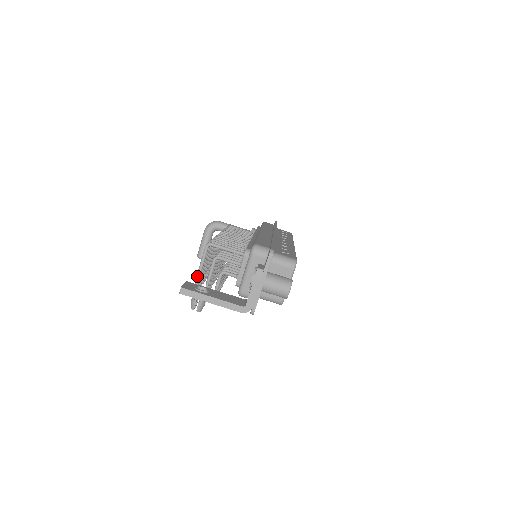
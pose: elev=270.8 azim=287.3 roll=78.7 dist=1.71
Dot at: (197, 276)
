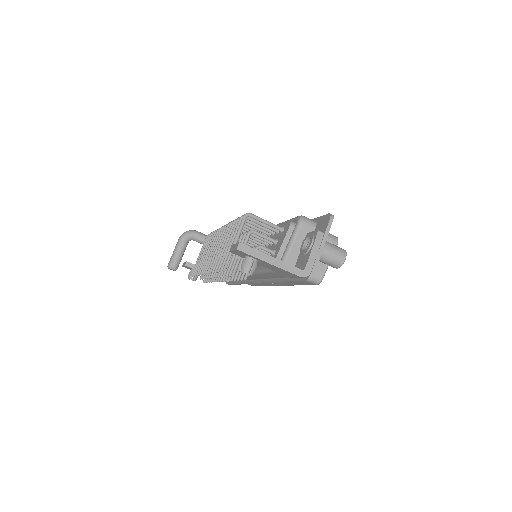
Dot at: occluded
